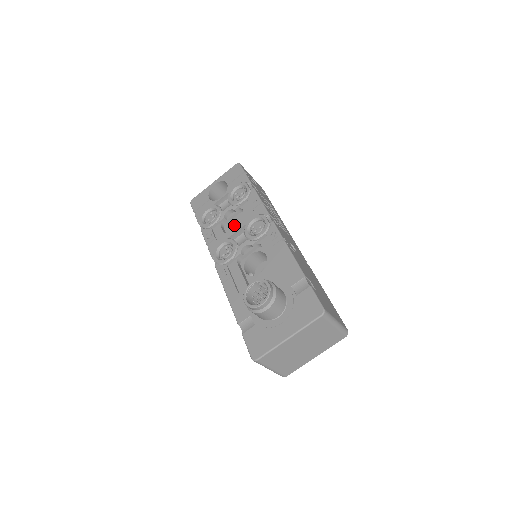
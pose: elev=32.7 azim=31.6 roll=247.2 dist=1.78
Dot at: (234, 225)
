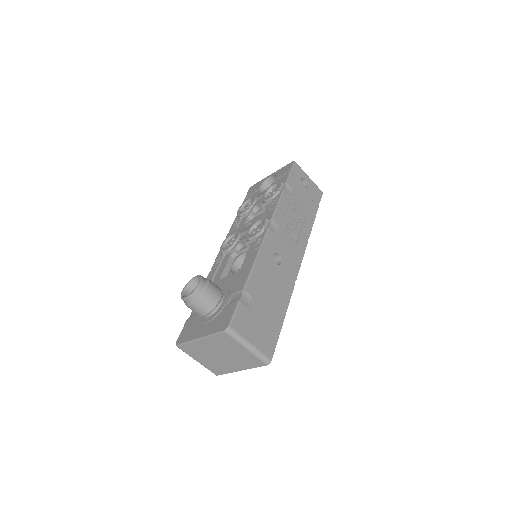
Dot at: occluded
